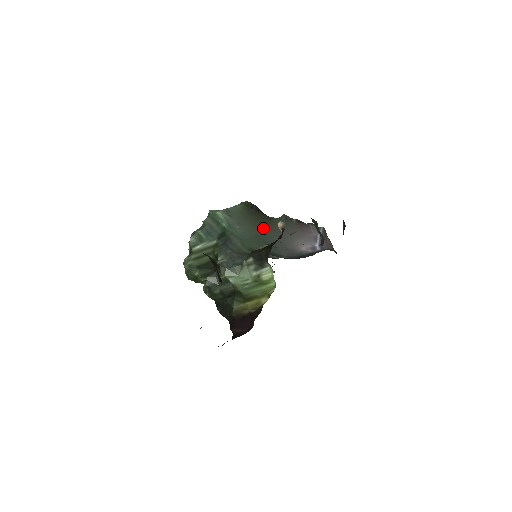
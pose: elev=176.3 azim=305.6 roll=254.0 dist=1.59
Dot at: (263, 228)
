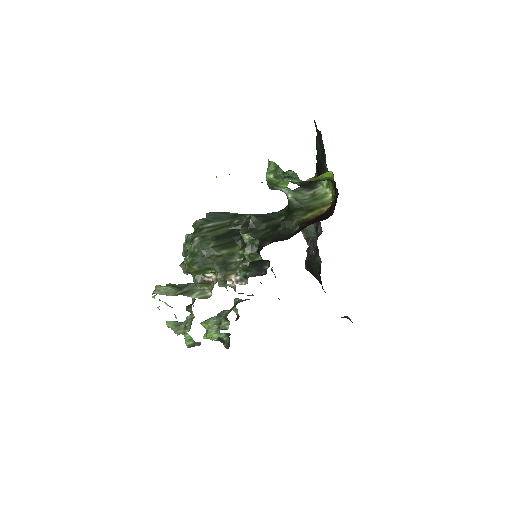
Dot at: occluded
